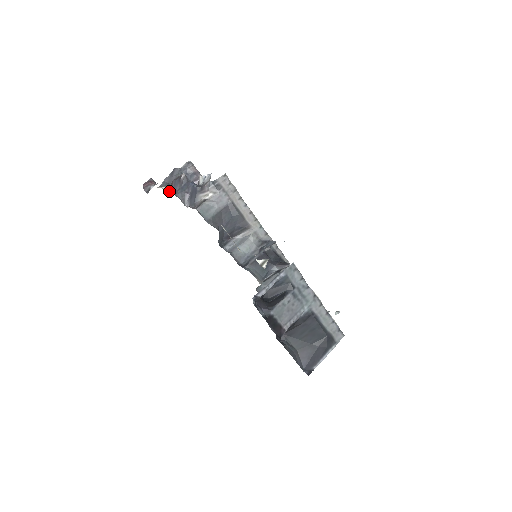
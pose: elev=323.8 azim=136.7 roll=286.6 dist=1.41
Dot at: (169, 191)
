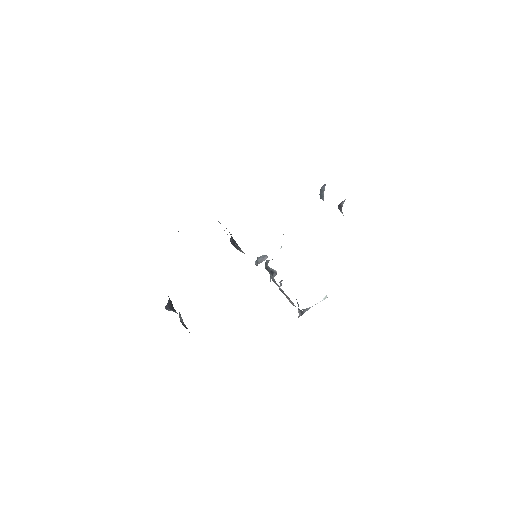
Dot at: occluded
